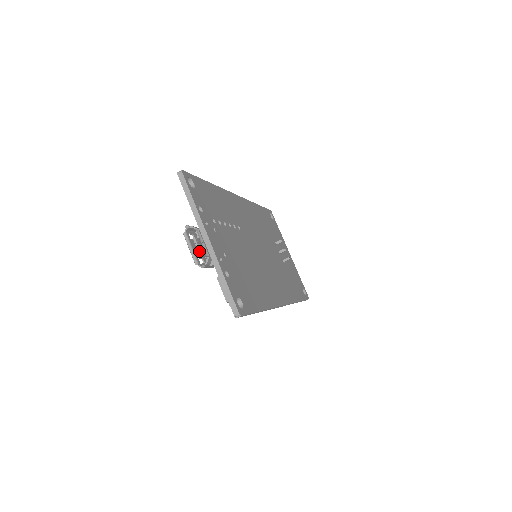
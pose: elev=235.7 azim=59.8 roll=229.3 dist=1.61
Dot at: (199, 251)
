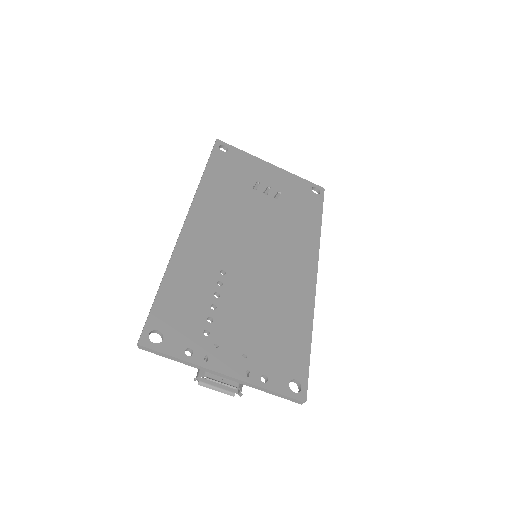
Dot at: occluded
